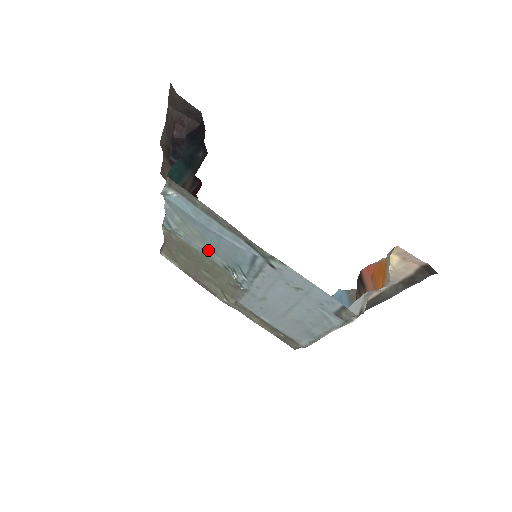
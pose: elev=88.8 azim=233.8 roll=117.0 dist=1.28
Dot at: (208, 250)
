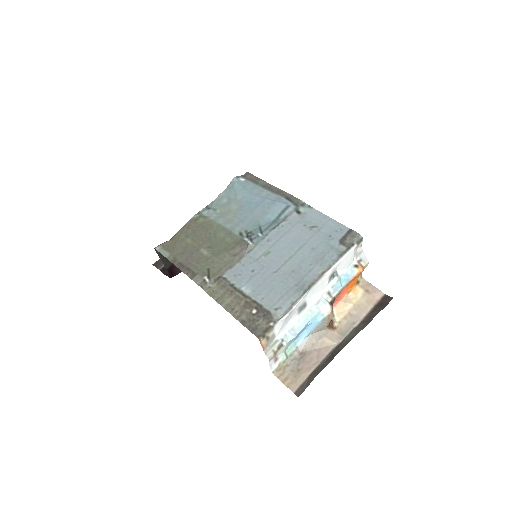
Dot at: (234, 221)
